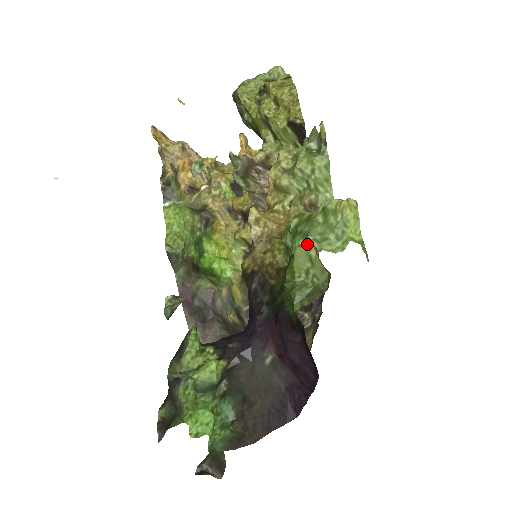
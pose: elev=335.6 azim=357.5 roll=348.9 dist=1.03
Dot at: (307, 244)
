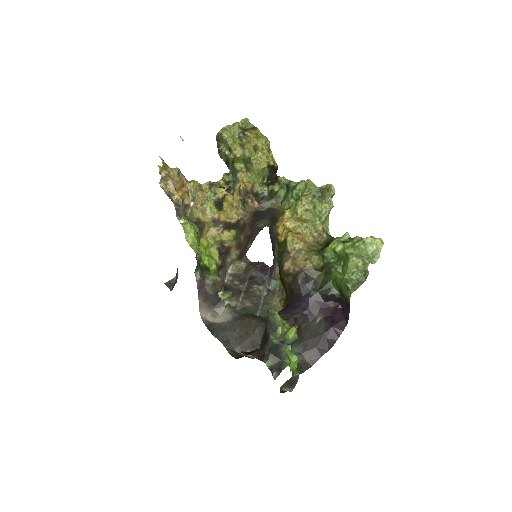
Dot at: (358, 260)
